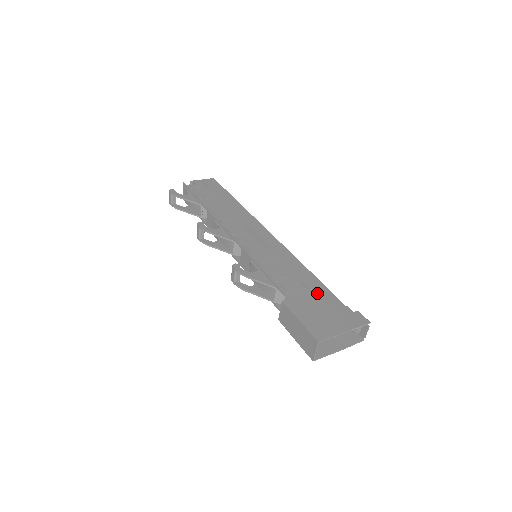
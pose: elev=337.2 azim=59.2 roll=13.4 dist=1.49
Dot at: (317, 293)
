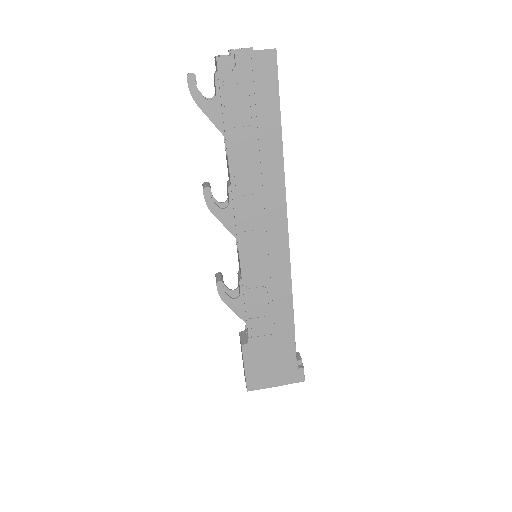
Dot at: (280, 342)
